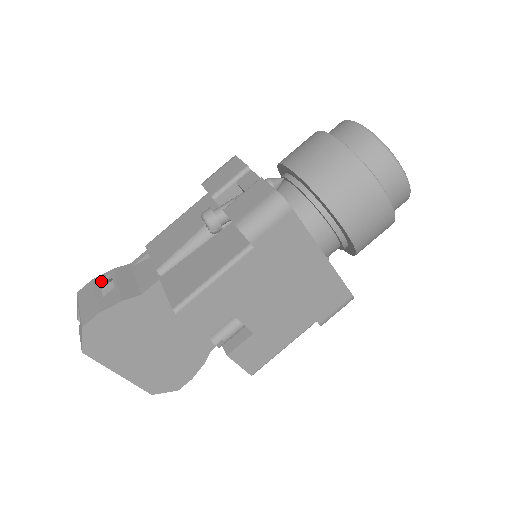
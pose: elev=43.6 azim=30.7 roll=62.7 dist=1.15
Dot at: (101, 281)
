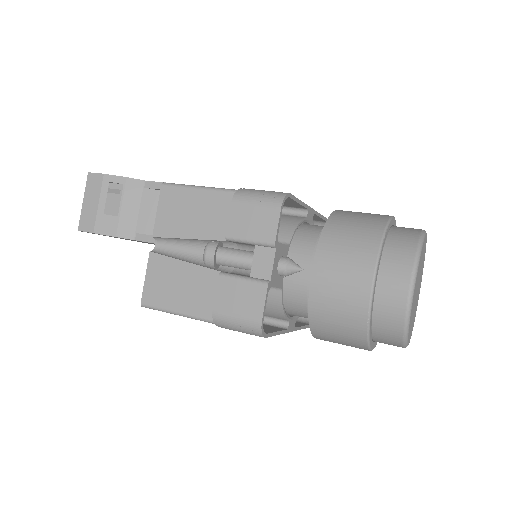
Dot at: (111, 182)
